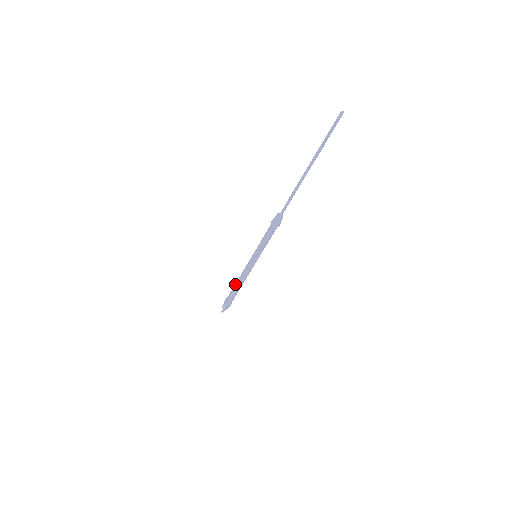
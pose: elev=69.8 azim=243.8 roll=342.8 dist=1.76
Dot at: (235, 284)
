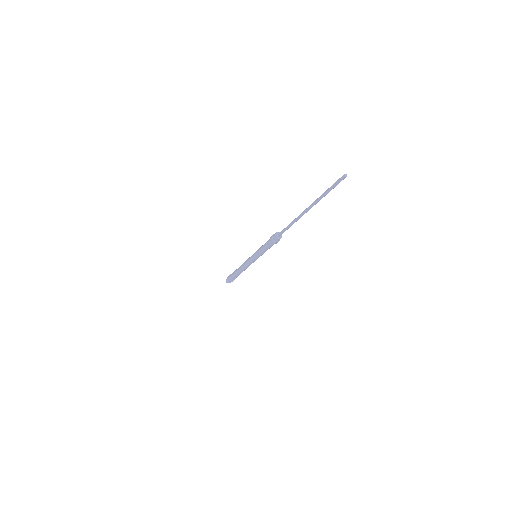
Dot at: (237, 270)
